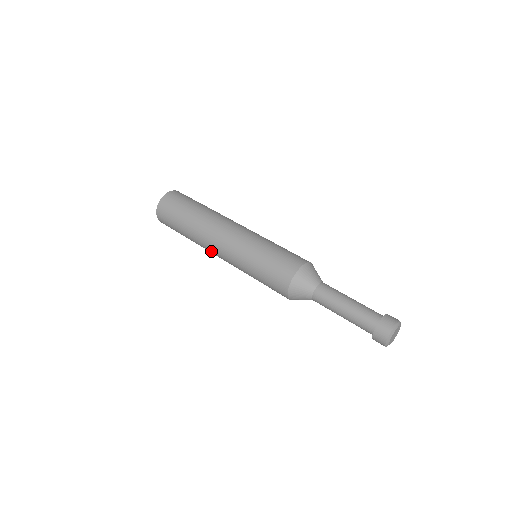
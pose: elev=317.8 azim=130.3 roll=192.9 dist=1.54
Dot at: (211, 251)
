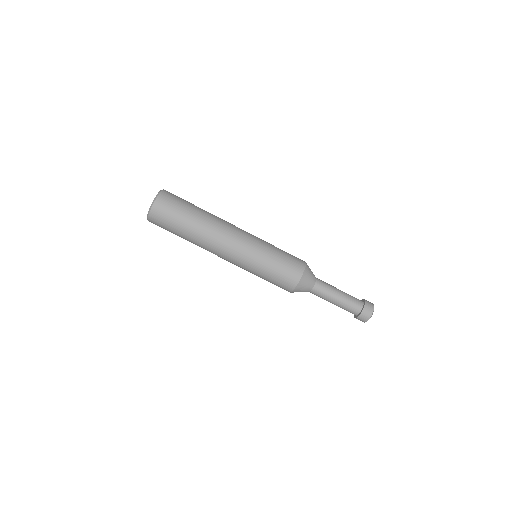
Dot at: occluded
